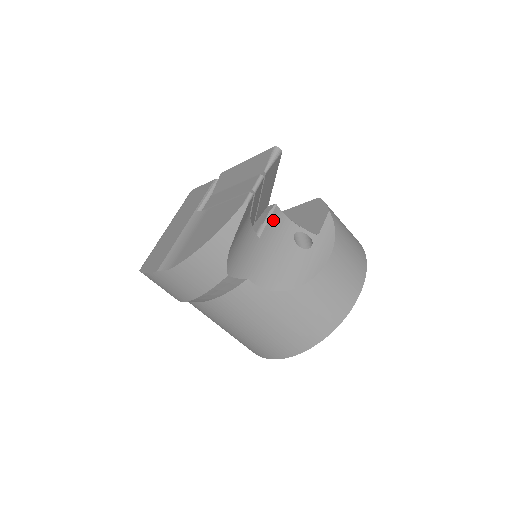
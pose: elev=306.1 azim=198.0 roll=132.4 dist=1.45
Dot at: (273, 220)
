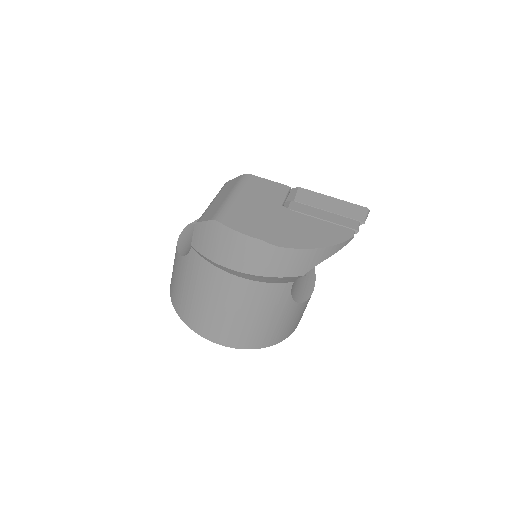
Dot at: occluded
